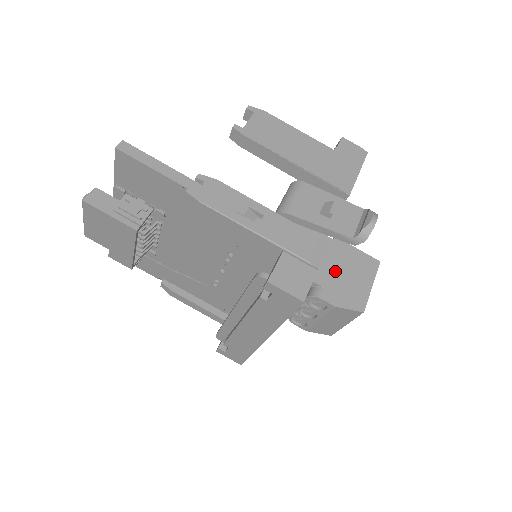
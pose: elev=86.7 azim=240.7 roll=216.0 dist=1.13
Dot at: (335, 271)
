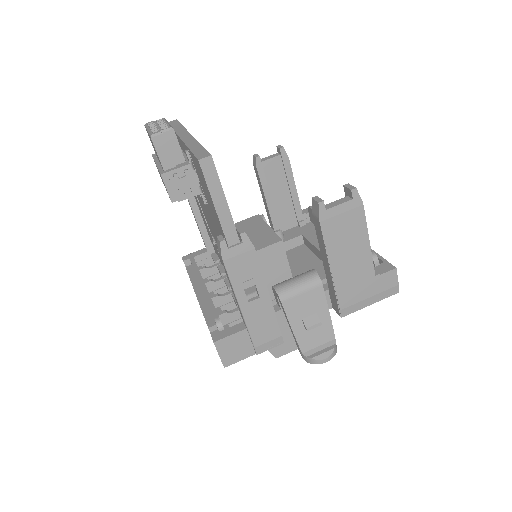
Dot at: occluded
